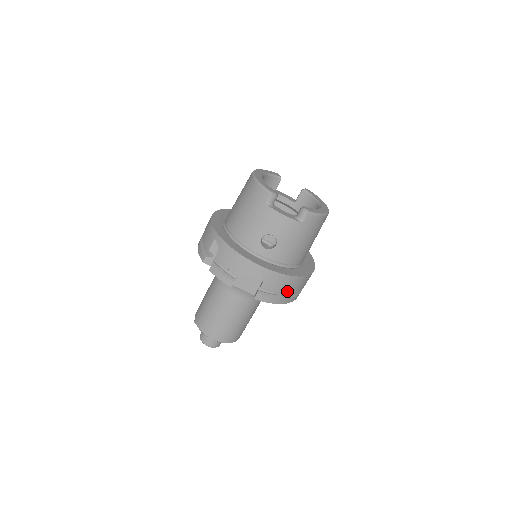
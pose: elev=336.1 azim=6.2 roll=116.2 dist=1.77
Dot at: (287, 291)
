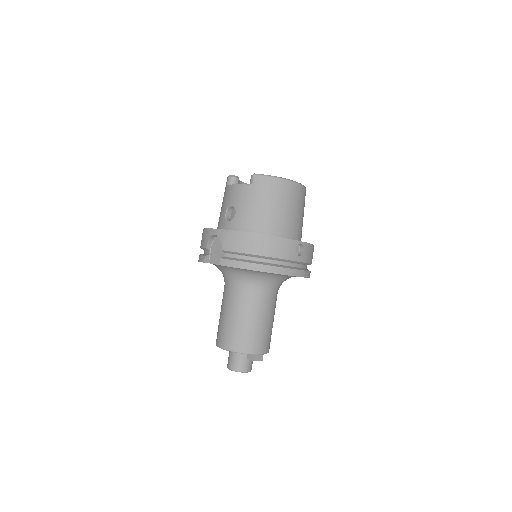
Dot at: (250, 253)
